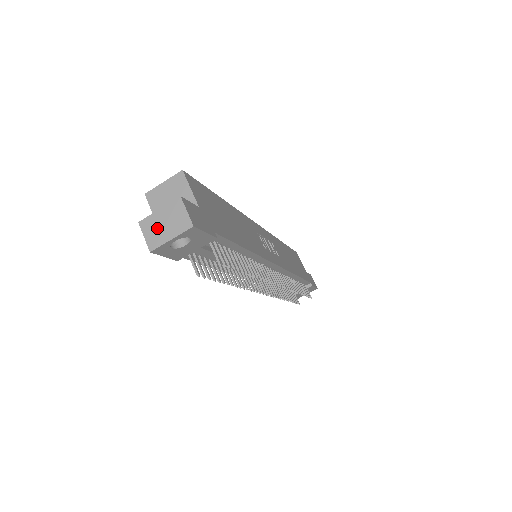
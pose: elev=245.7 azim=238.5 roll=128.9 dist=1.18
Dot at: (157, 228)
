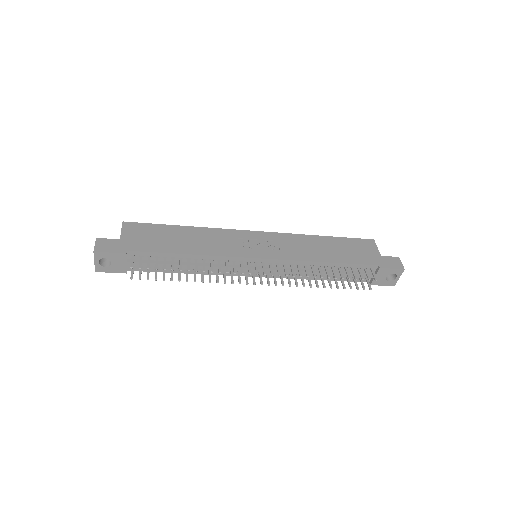
Dot at: occluded
